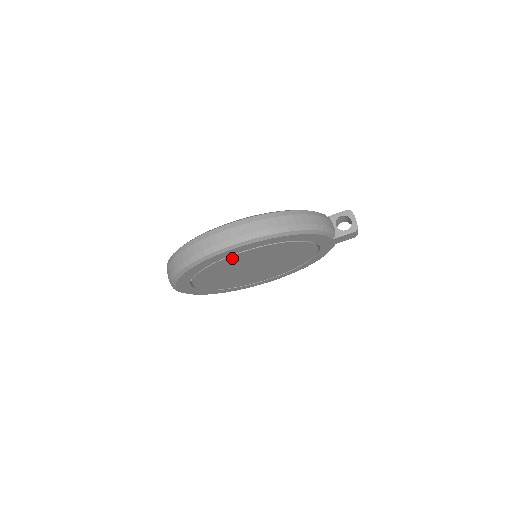
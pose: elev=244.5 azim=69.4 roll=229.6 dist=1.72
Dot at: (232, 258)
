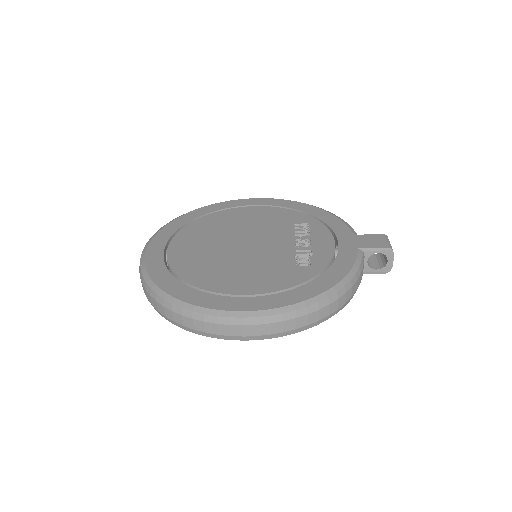
Dot at: occluded
